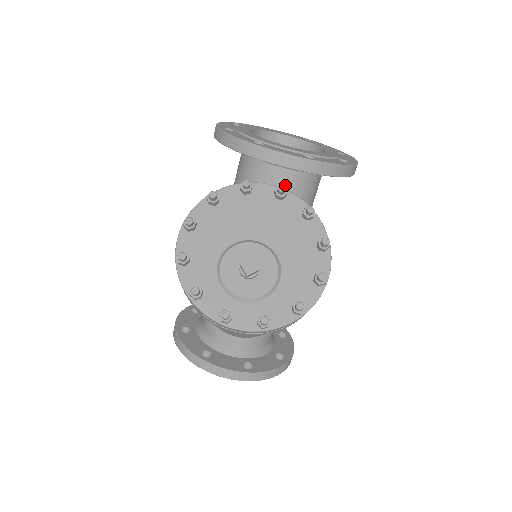
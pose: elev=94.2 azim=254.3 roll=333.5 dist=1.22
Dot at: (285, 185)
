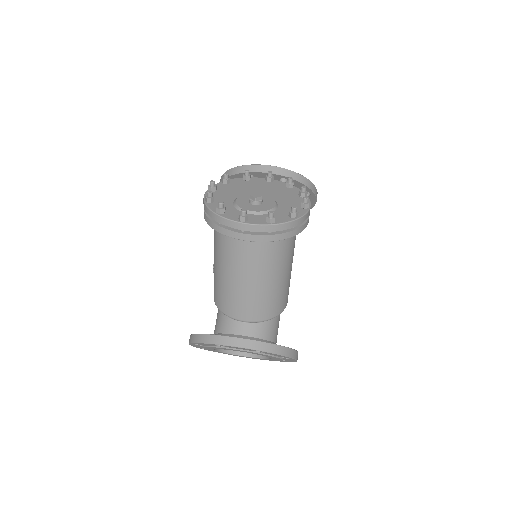
Dot at: occluded
